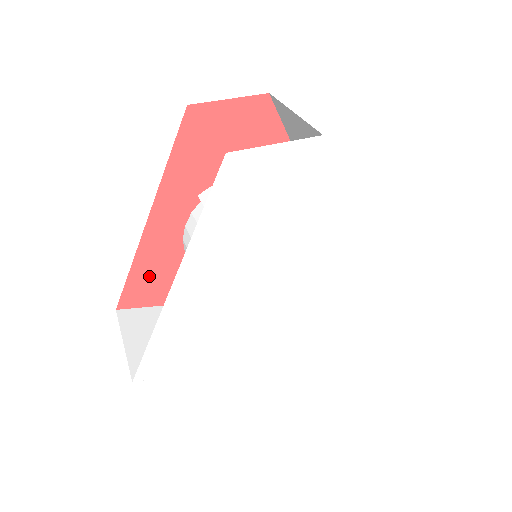
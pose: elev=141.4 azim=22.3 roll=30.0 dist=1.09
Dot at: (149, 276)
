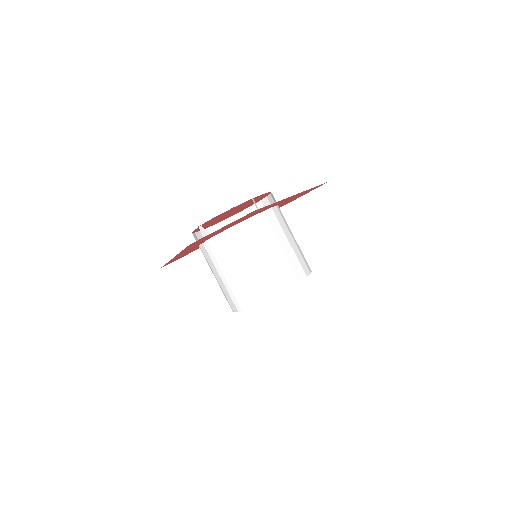
Dot at: (179, 257)
